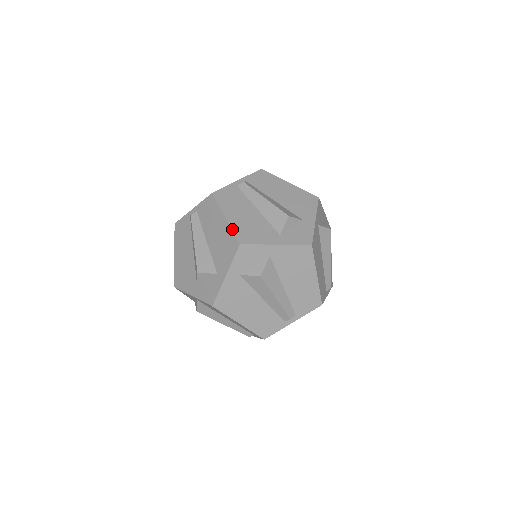
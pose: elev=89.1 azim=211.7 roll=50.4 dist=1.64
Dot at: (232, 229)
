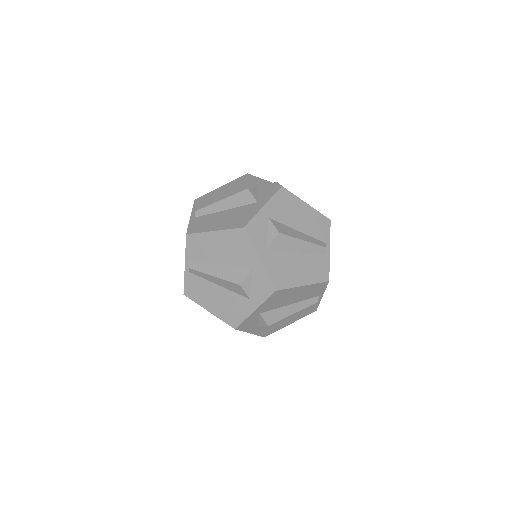
Dot at: (227, 229)
